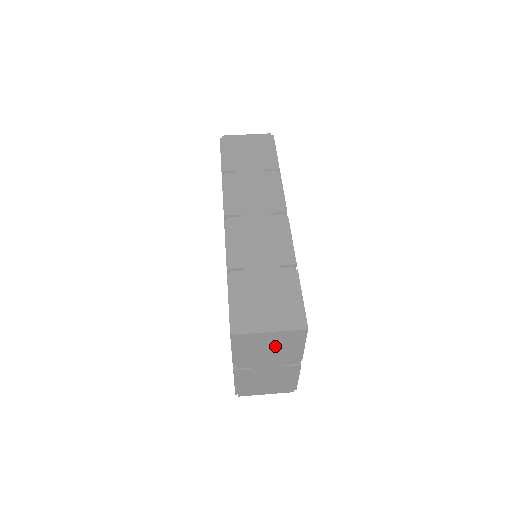
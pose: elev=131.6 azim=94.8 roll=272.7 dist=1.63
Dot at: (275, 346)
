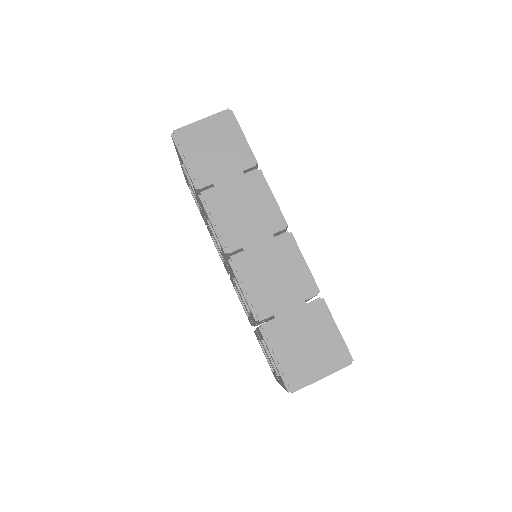
Dot at: occluded
